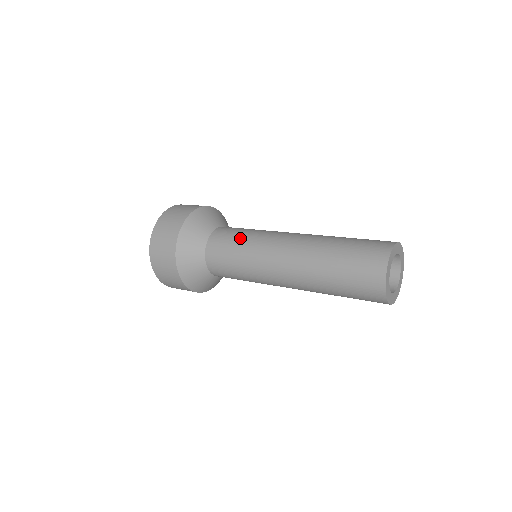
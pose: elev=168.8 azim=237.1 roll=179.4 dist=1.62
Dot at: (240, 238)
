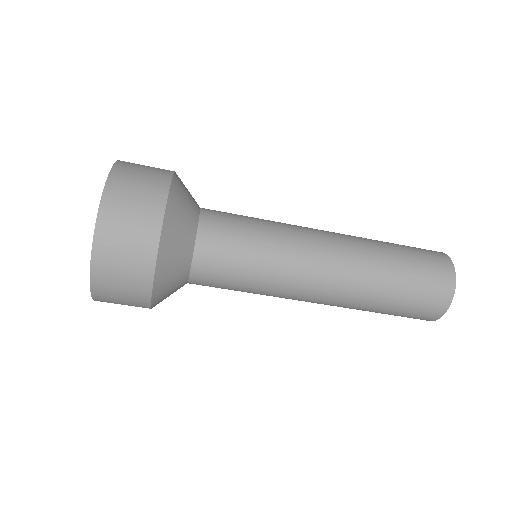
Dot at: occluded
